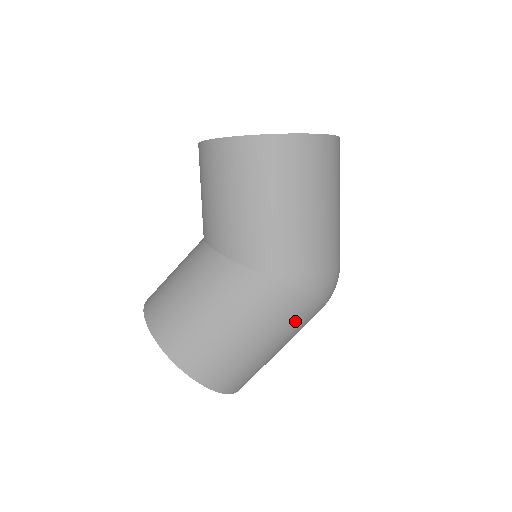
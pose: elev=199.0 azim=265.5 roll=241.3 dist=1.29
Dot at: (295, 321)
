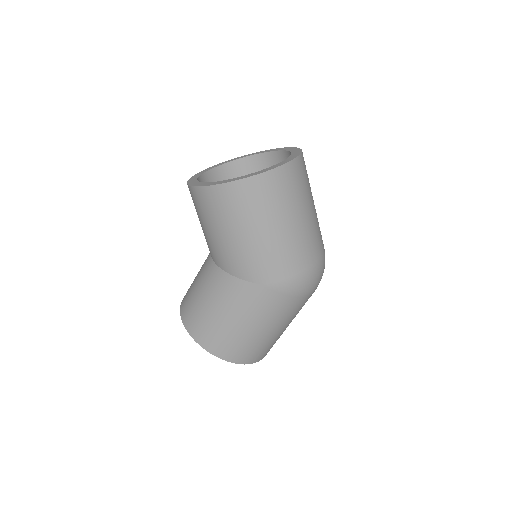
Dot at: (292, 308)
